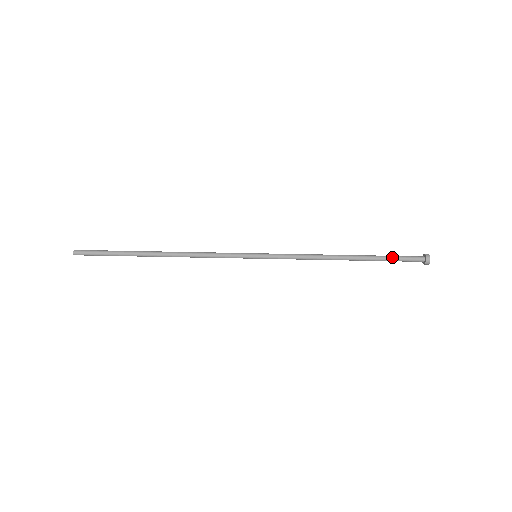
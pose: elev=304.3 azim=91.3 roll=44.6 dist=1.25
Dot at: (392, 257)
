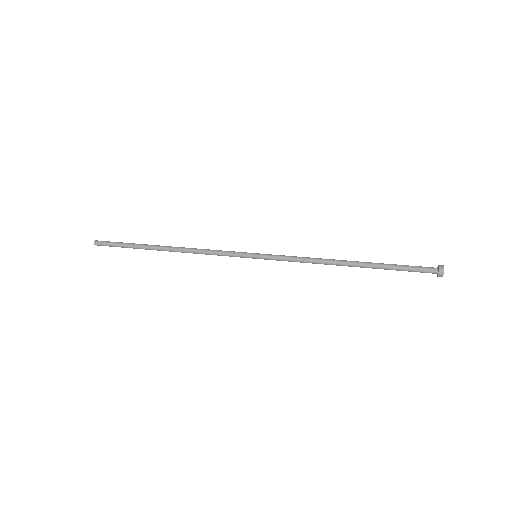
Dot at: (400, 265)
